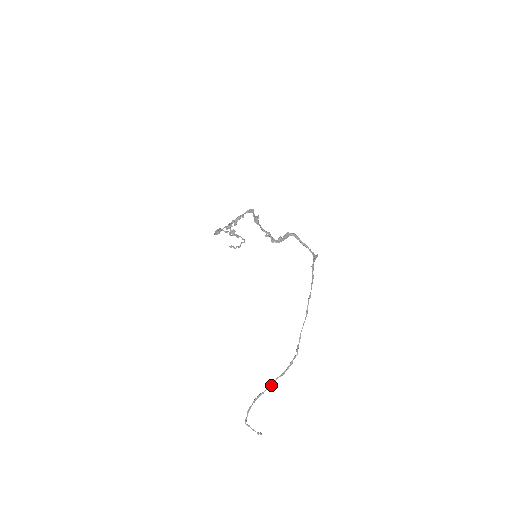
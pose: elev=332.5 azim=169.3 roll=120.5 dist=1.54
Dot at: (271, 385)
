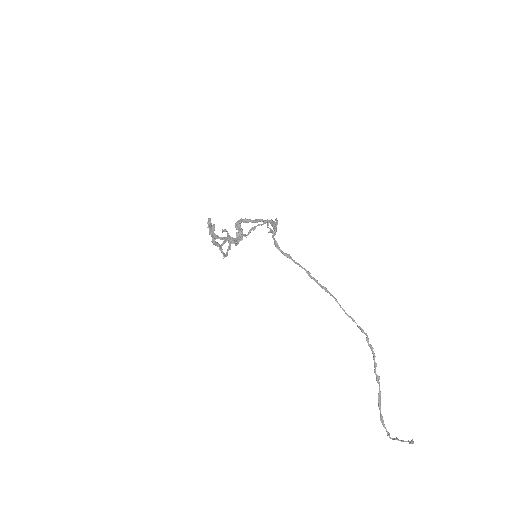
Dot at: (378, 382)
